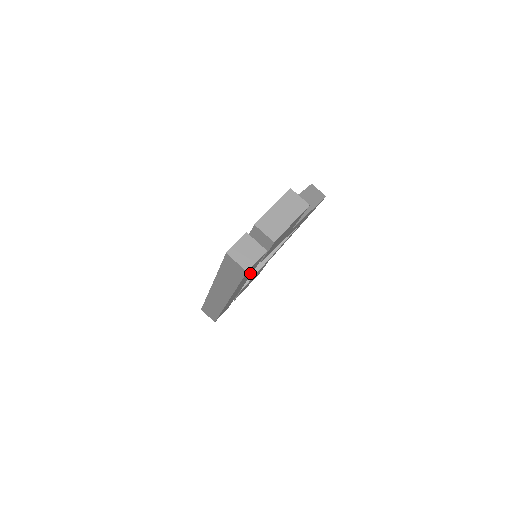
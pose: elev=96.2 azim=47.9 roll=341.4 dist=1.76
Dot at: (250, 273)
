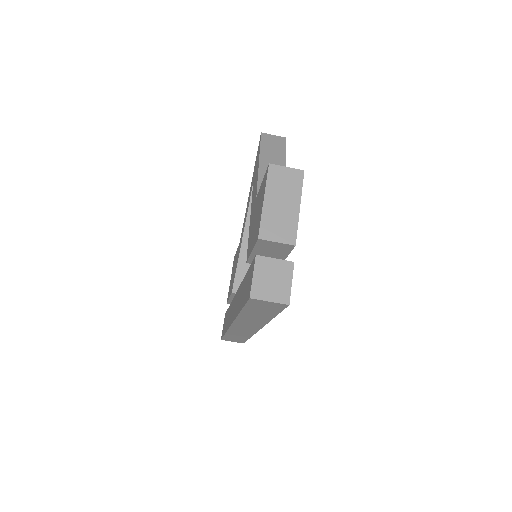
Dot at: occluded
